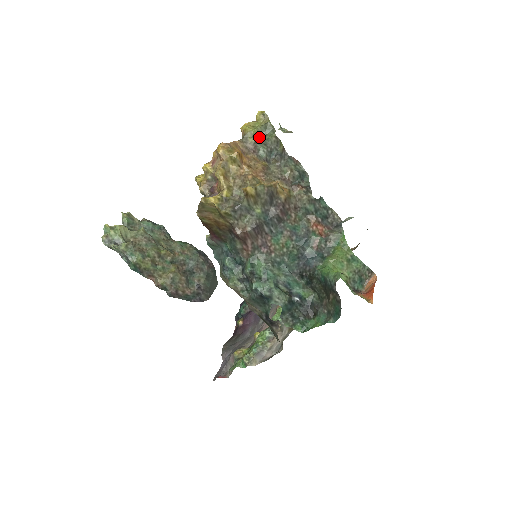
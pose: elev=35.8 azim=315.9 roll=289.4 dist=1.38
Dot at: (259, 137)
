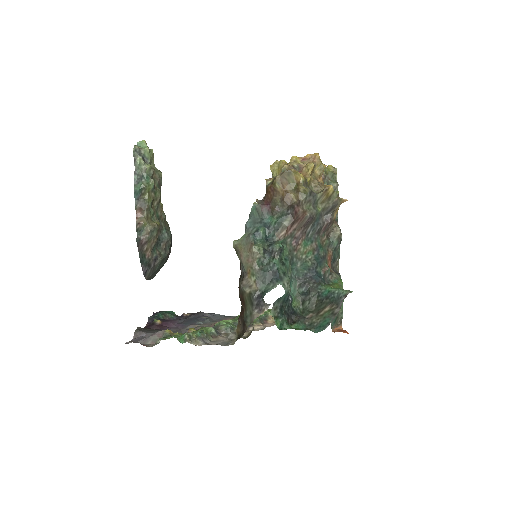
Dot at: (326, 177)
